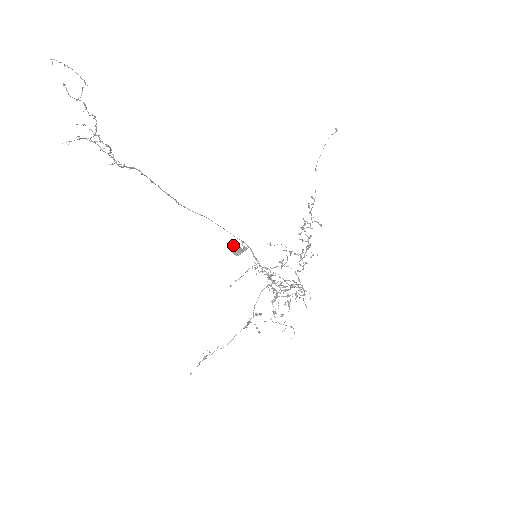
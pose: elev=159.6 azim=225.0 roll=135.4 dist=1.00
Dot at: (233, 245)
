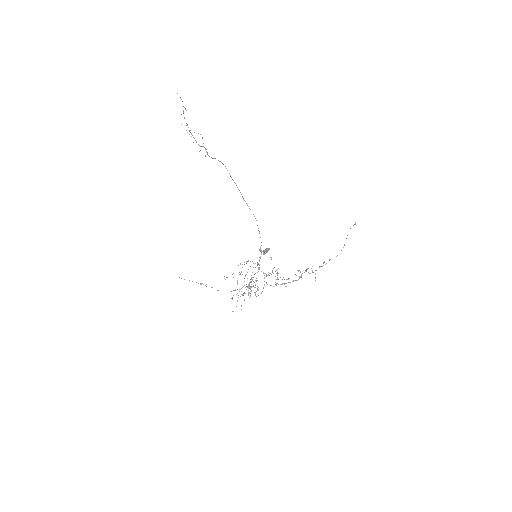
Dot at: (269, 248)
